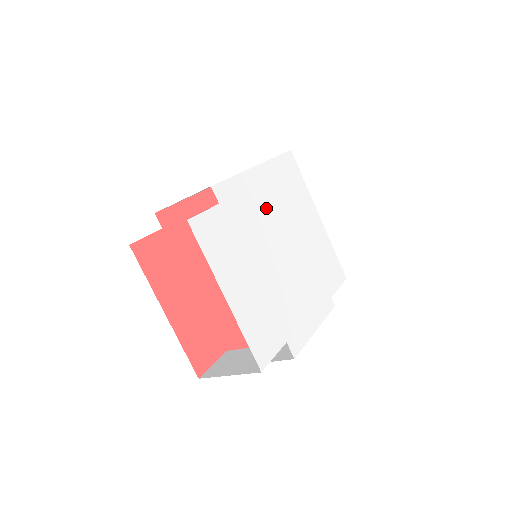
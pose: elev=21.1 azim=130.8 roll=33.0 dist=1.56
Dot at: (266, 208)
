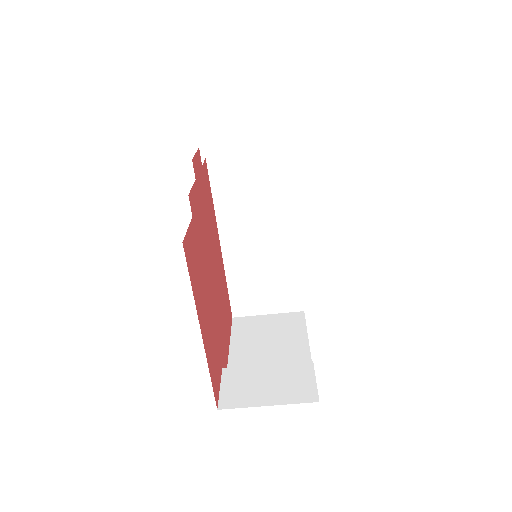
Dot at: occluded
